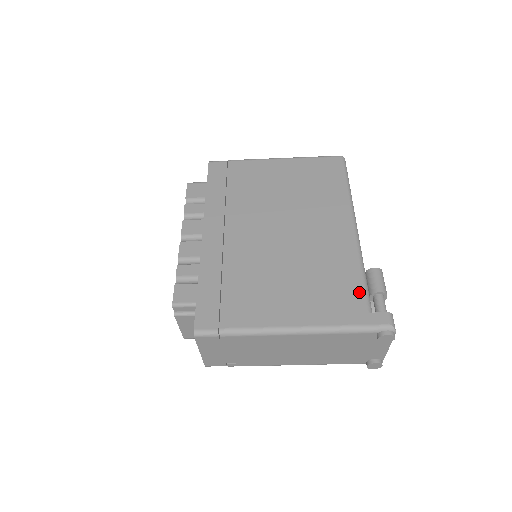
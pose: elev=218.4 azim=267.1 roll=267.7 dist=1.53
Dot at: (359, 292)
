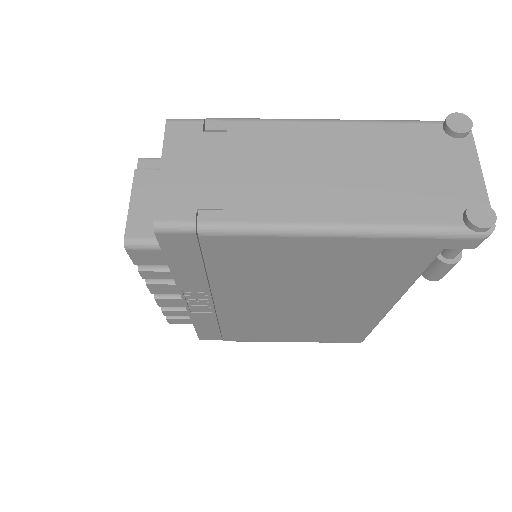
Dot at: occluded
